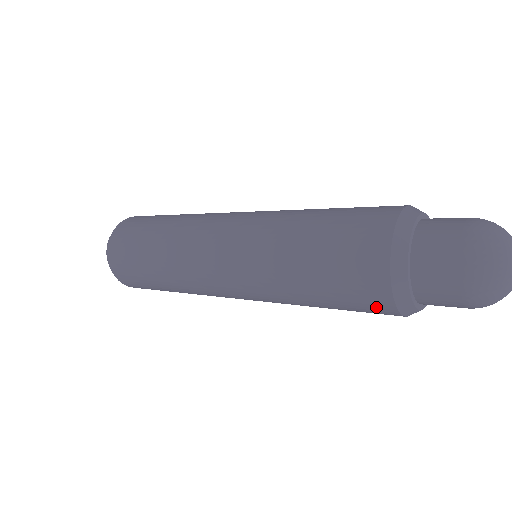
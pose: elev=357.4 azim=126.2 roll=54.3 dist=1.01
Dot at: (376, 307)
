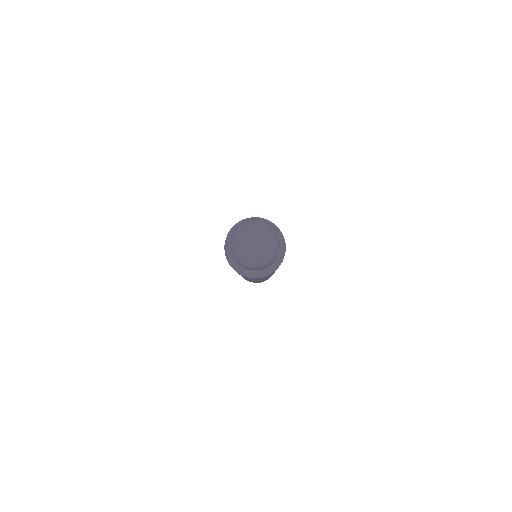
Dot at: occluded
